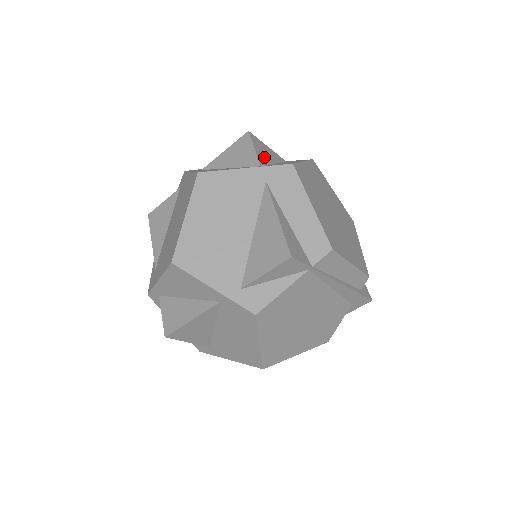
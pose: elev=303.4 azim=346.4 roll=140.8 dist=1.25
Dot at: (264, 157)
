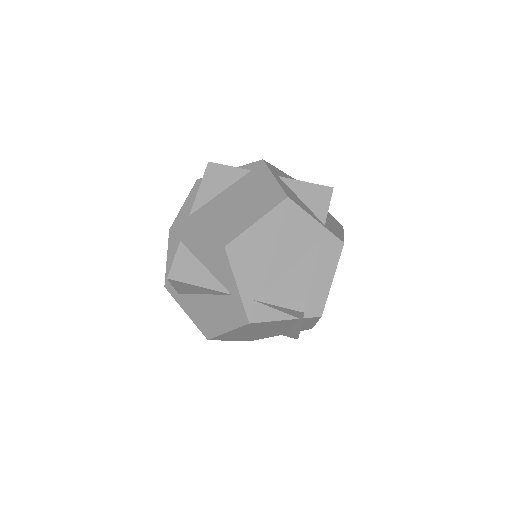
Dot at: occluded
